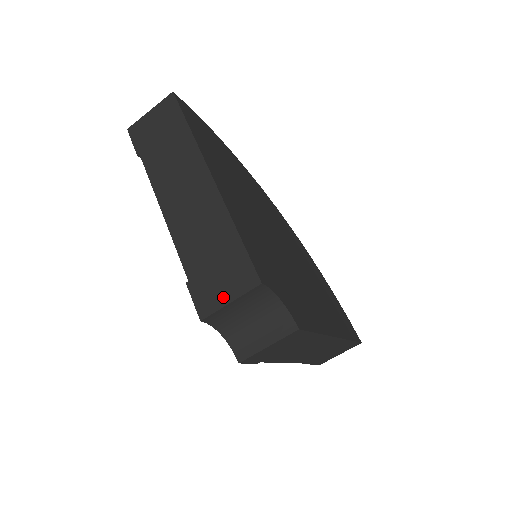
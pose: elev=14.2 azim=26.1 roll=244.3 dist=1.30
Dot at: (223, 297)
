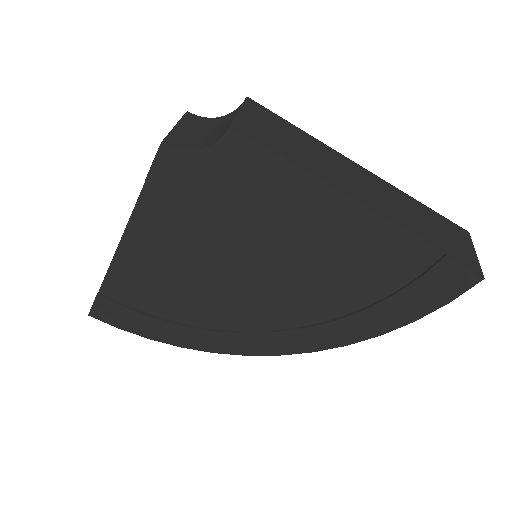
Dot at: occluded
